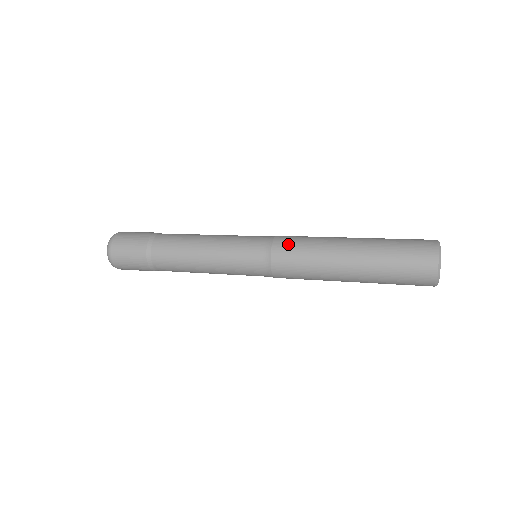
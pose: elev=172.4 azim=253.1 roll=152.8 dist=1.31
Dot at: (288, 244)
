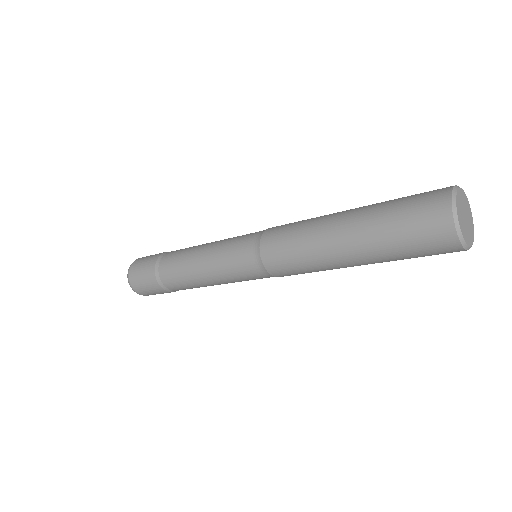
Dot at: (275, 243)
